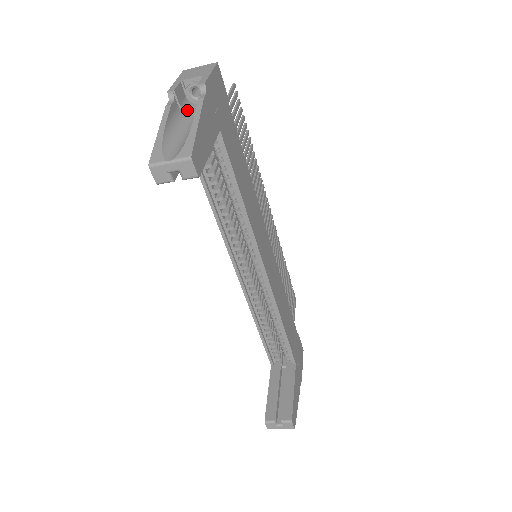
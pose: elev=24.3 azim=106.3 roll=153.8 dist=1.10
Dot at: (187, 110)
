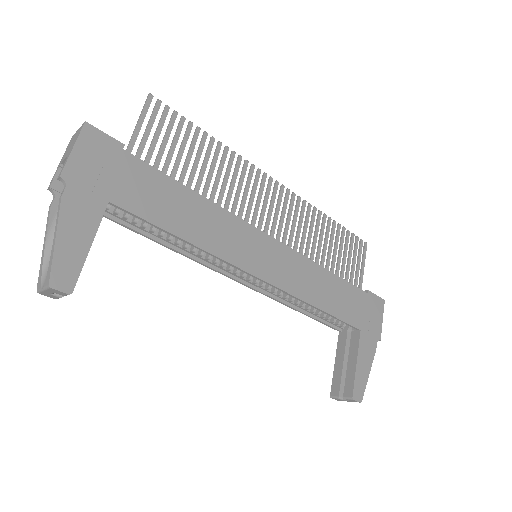
Dot at: occluded
